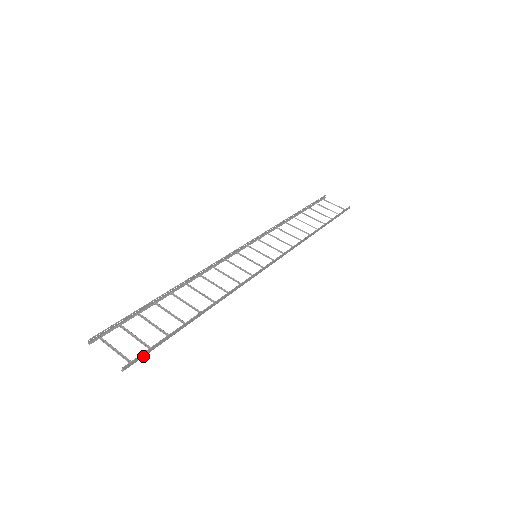
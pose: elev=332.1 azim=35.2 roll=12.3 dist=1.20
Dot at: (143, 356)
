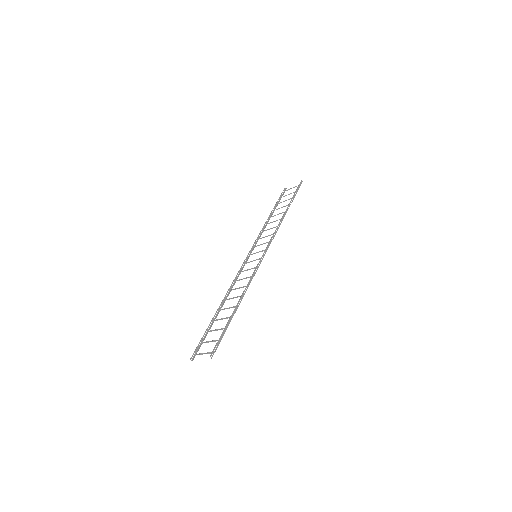
Dot at: (218, 345)
